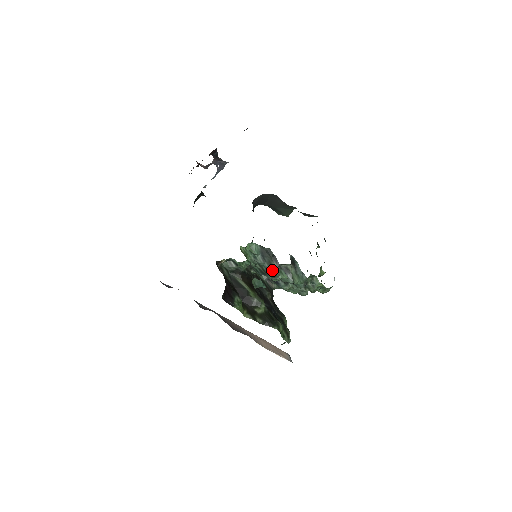
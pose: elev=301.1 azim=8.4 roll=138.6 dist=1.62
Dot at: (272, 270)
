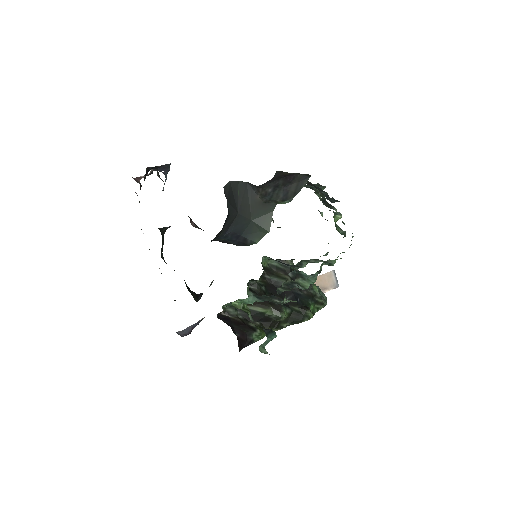
Dot at: occluded
